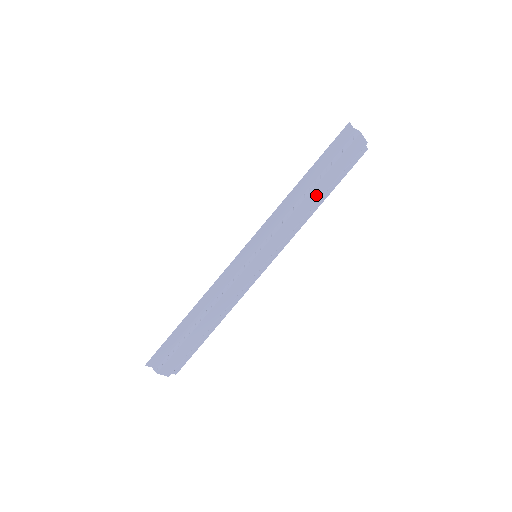
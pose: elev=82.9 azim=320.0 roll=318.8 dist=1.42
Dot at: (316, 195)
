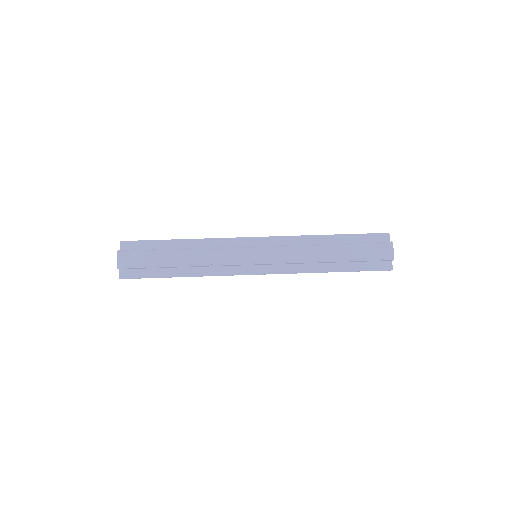
Dot at: (331, 253)
